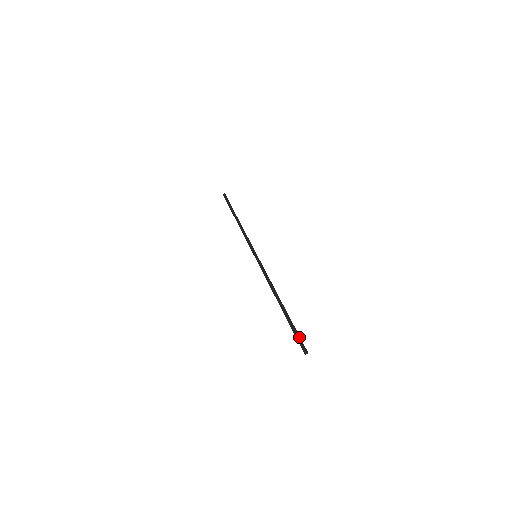
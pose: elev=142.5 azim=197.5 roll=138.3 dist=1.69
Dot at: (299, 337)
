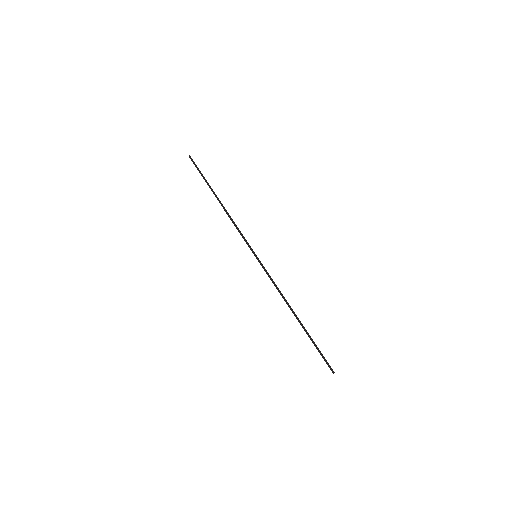
Dot at: (323, 357)
